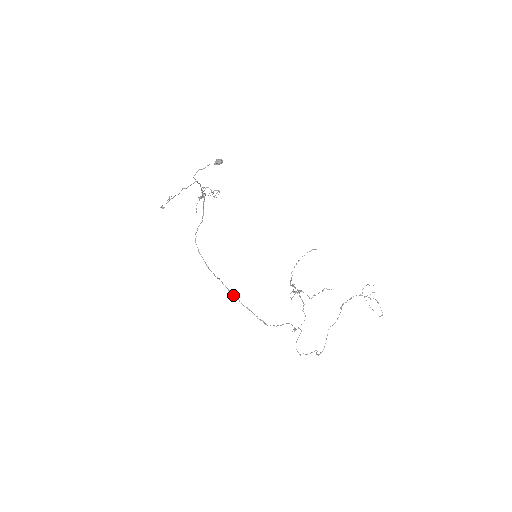
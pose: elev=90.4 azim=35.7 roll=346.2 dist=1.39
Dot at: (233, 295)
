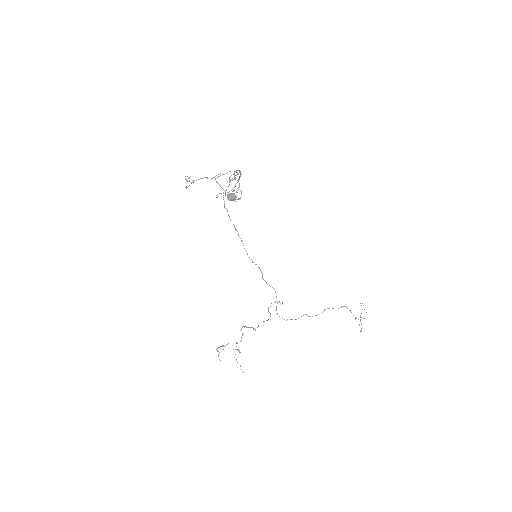
Dot at: occluded
